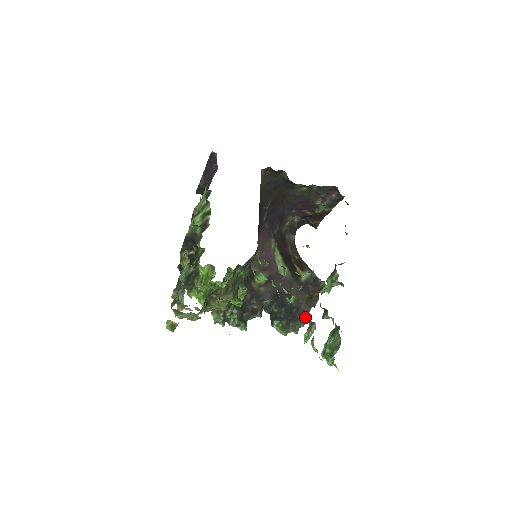
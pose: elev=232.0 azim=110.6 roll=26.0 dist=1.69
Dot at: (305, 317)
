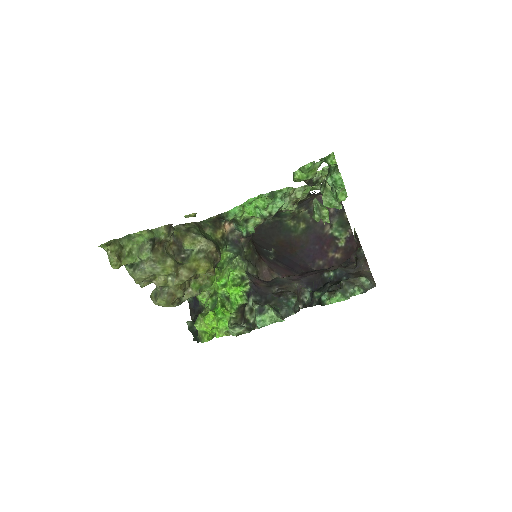
Dot at: occluded
